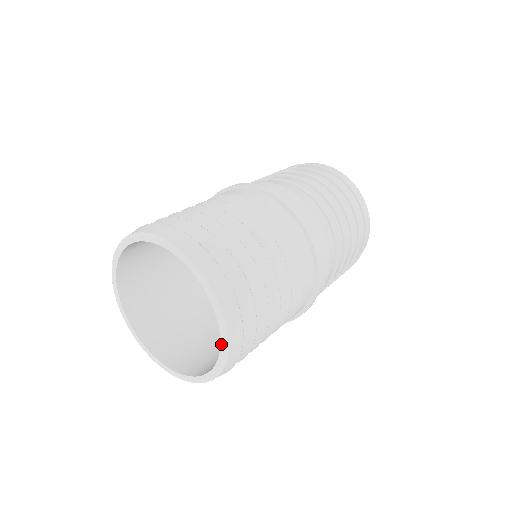
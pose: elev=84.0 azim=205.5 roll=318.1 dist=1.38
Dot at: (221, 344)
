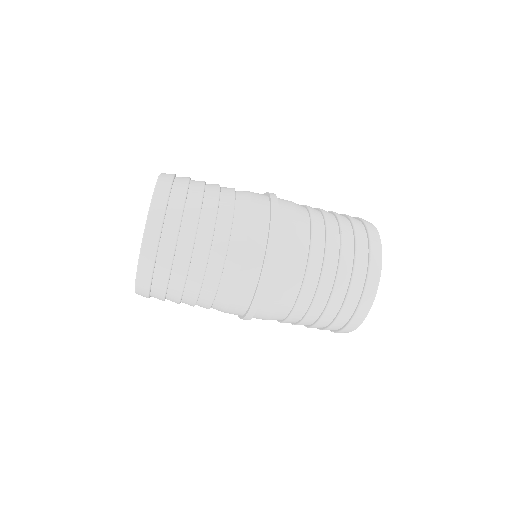
Dot at: occluded
